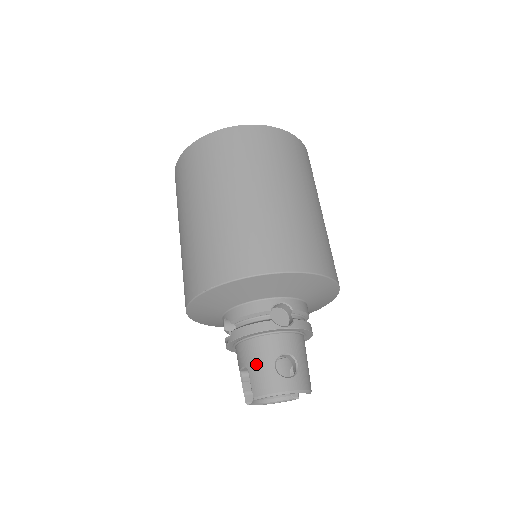
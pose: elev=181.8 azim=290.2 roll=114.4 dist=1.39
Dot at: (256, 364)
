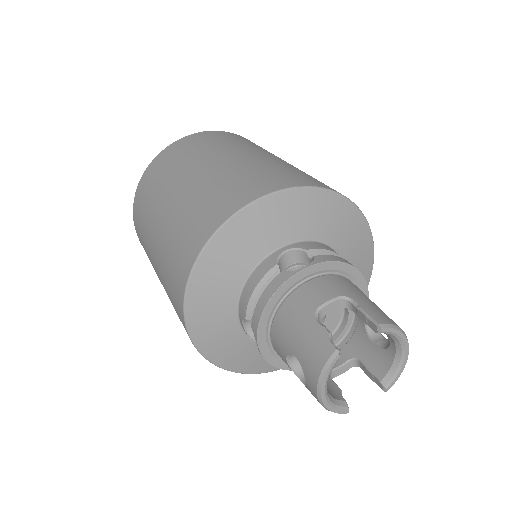
Dot at: (362, 296)
